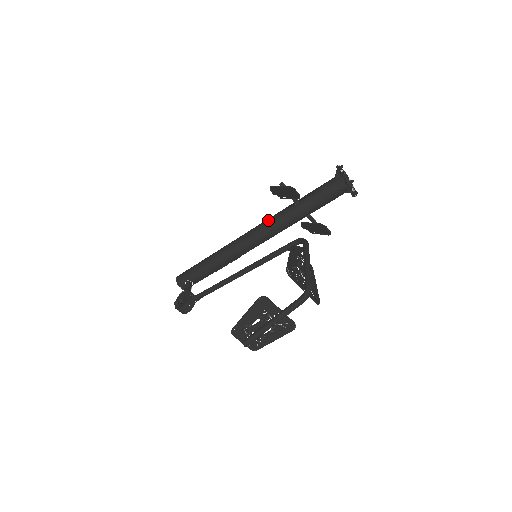
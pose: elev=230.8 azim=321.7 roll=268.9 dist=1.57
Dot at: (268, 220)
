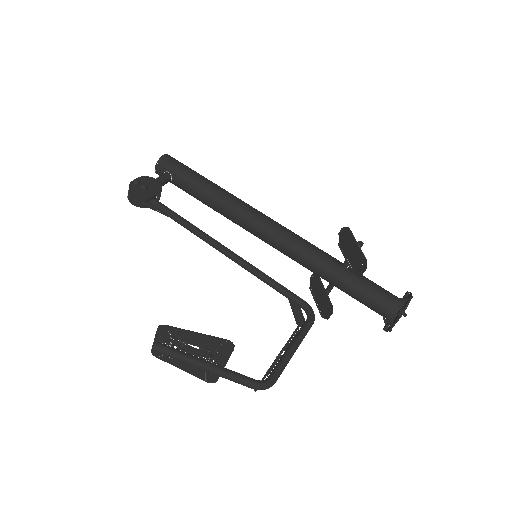
Dot at: (304, 242)
